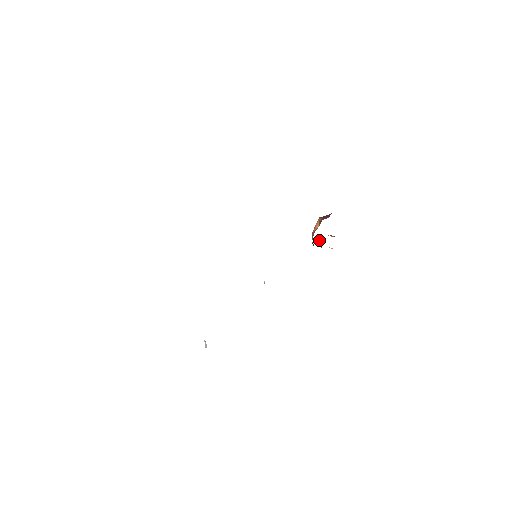
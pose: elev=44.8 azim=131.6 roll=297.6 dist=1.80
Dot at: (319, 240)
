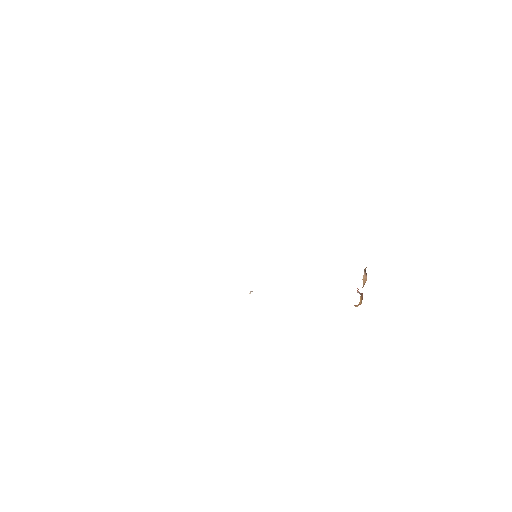
Dot at: occluded
